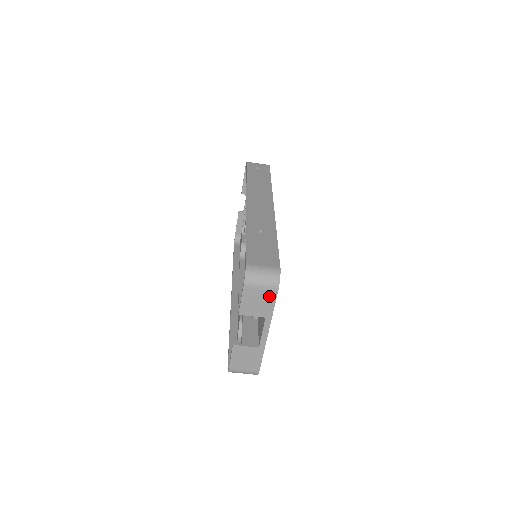
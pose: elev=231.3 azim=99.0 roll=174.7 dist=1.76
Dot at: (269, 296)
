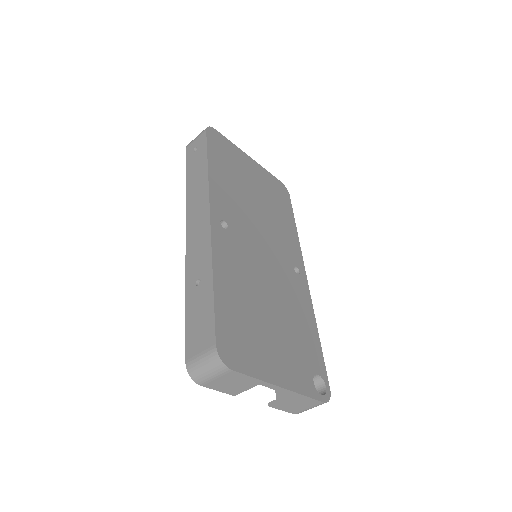
Dot at: (233, 376)
